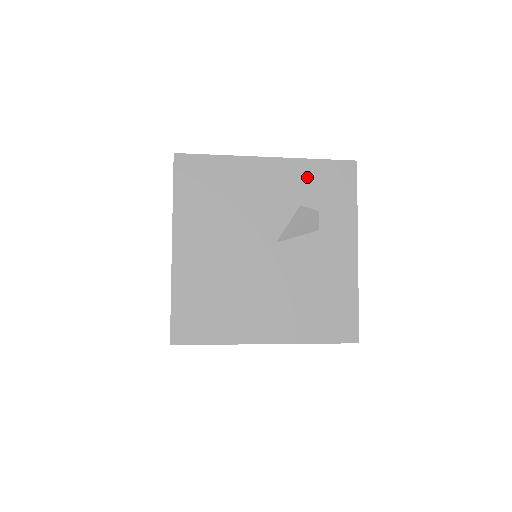
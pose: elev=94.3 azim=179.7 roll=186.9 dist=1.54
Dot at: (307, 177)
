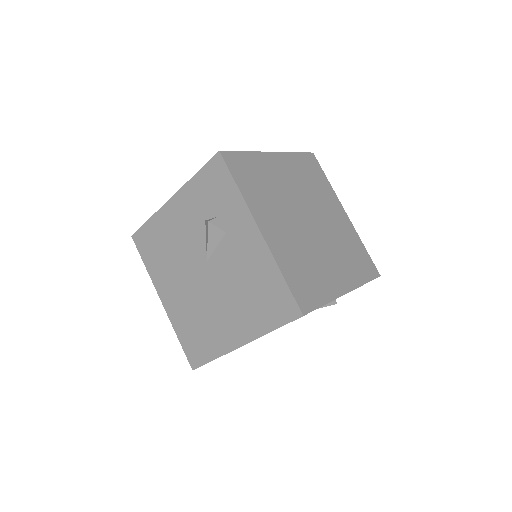
Dot at: (198, 194)
